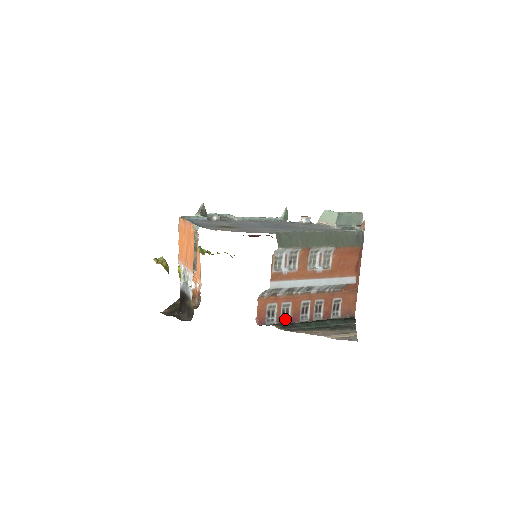
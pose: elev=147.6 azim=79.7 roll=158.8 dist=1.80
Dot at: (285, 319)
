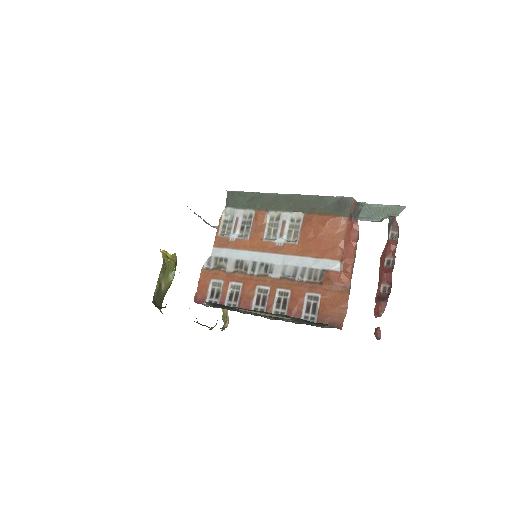
Dot at: (232, 306)
